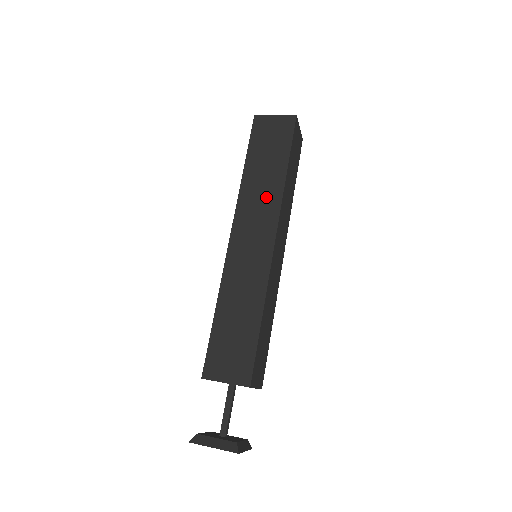
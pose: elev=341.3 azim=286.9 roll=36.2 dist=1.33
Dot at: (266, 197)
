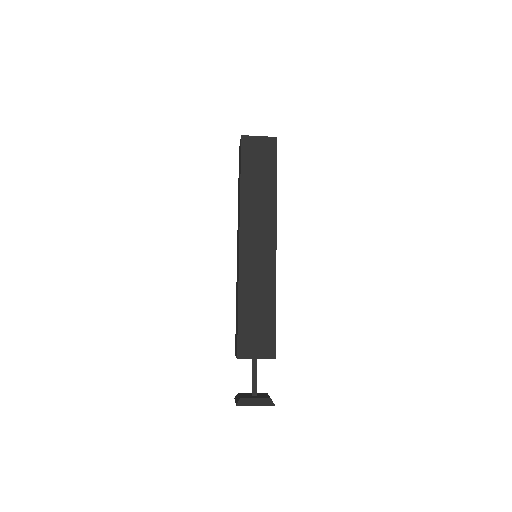
Dot at: (263, 210)
